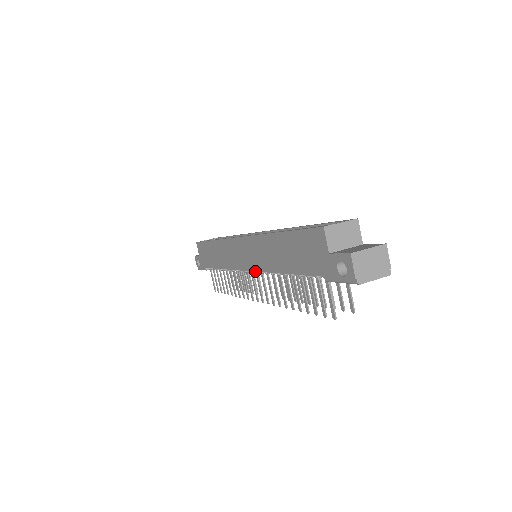
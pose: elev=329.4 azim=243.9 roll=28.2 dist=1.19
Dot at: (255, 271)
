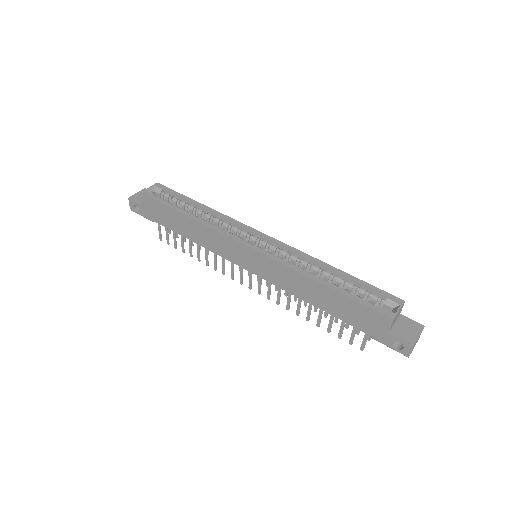
Dot at: occluded
